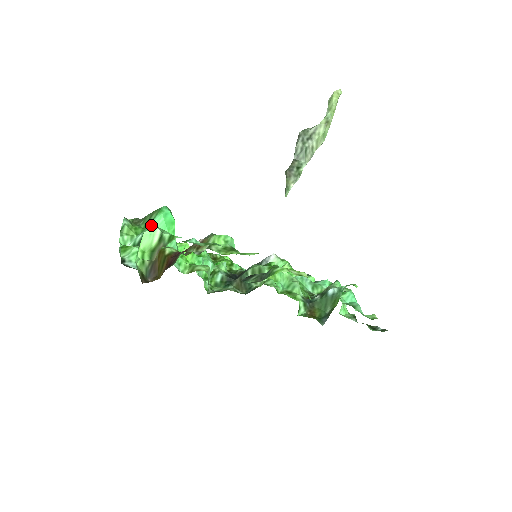
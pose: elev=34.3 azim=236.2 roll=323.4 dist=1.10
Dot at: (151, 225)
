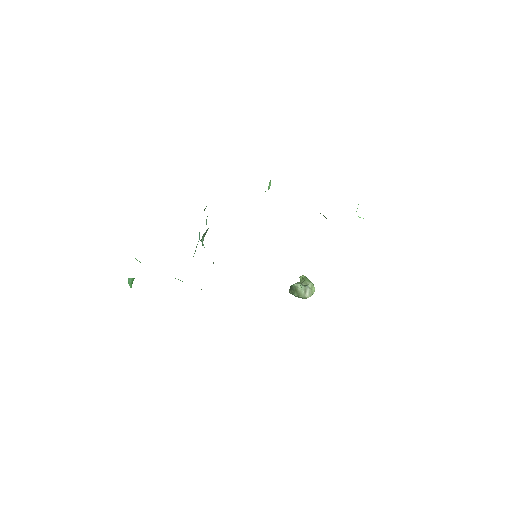
Dot at: occluded
